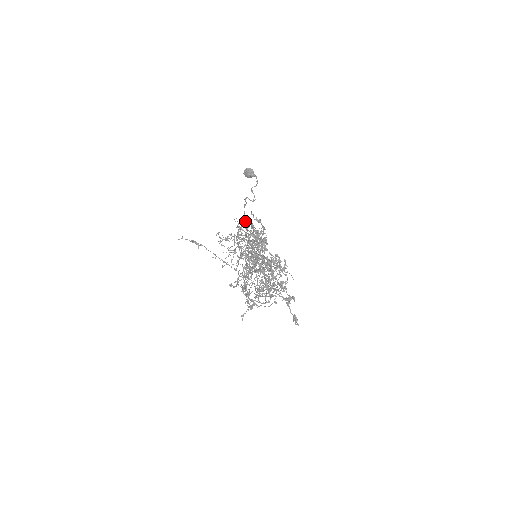
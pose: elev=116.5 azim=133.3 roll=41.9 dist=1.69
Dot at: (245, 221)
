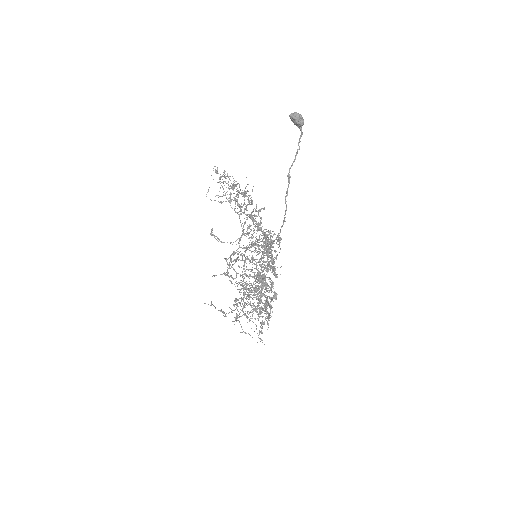
Dot at: (268, 249)
